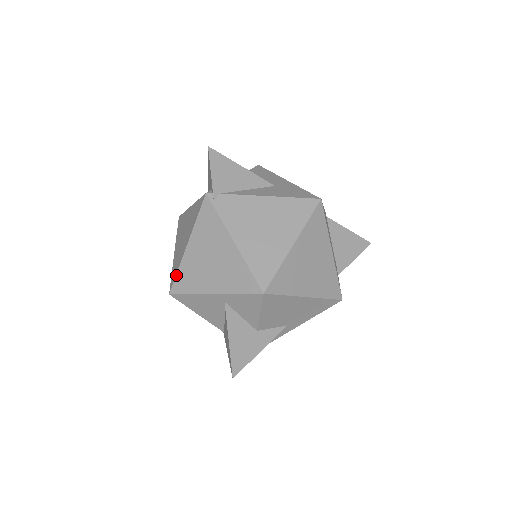
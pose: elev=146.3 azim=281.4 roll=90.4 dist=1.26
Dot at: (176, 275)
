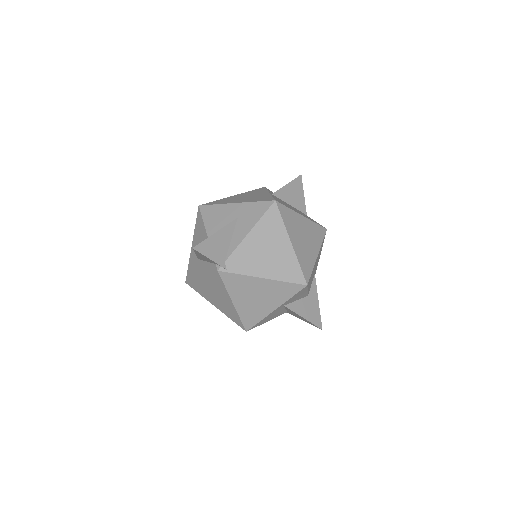
Dot at: (241, 321)
